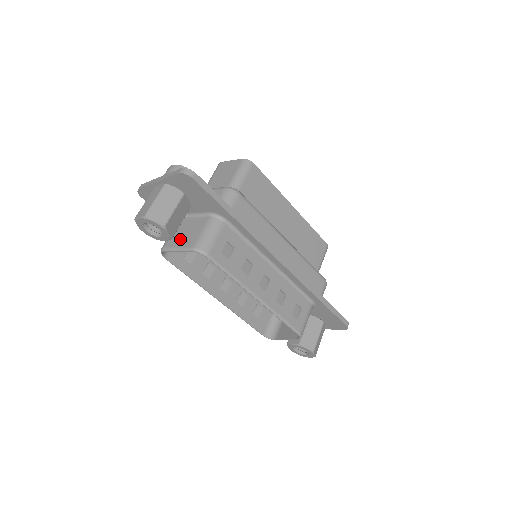
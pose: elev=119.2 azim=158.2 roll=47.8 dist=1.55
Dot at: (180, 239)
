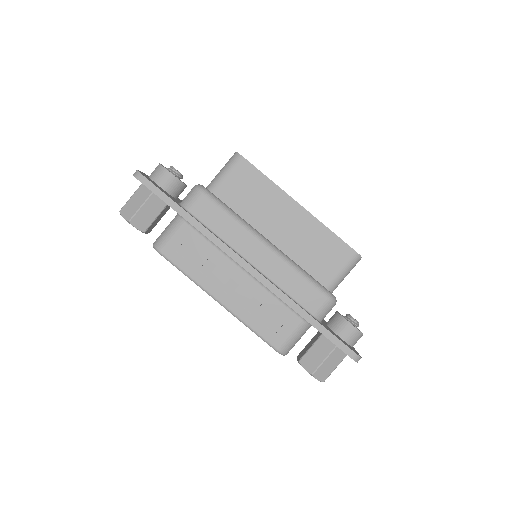
Dot at: occluded
